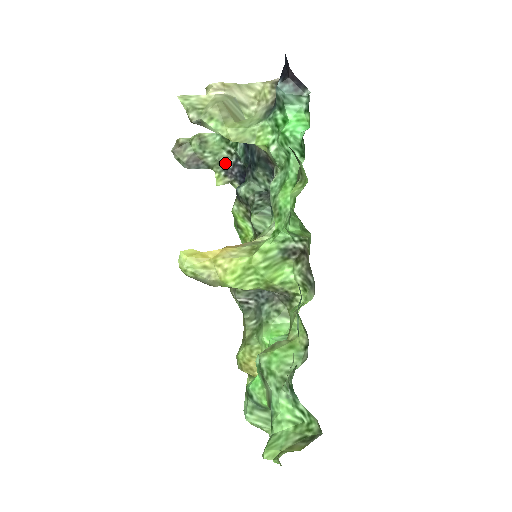
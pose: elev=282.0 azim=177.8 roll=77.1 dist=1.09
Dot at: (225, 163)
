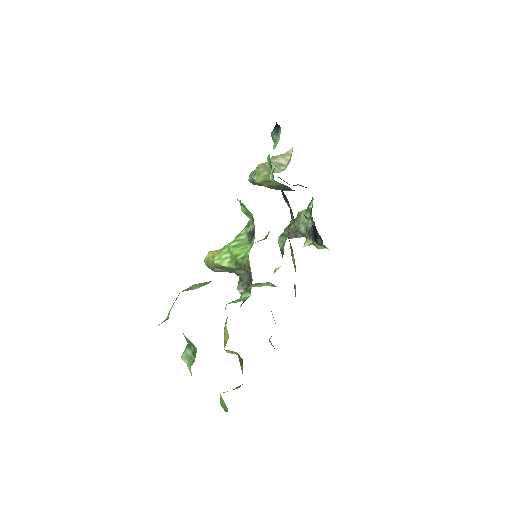
Dot at: (310, 228)
